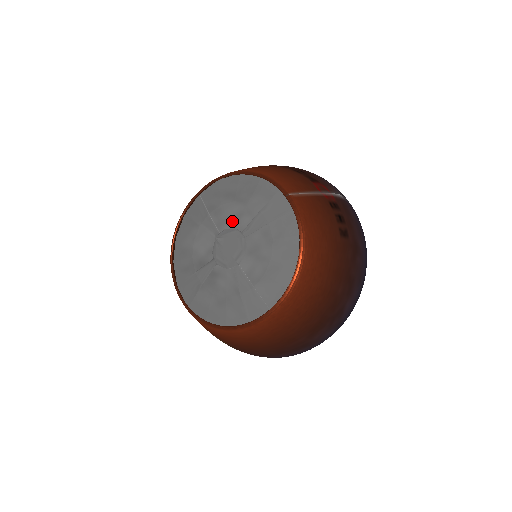
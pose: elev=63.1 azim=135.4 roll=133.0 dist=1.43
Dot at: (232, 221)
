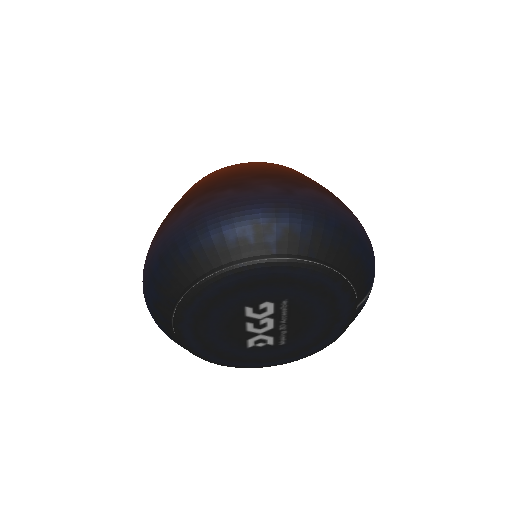
Dot at: occluded
